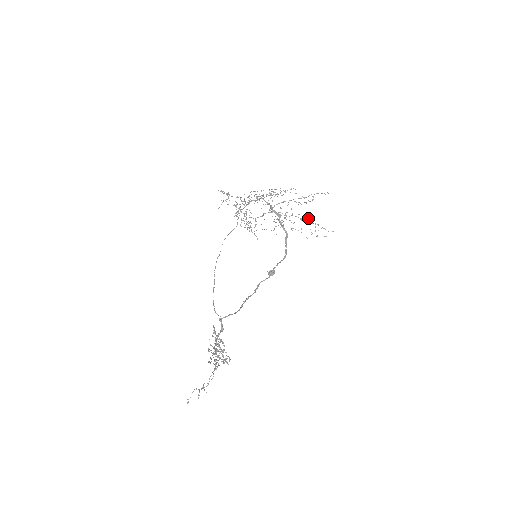
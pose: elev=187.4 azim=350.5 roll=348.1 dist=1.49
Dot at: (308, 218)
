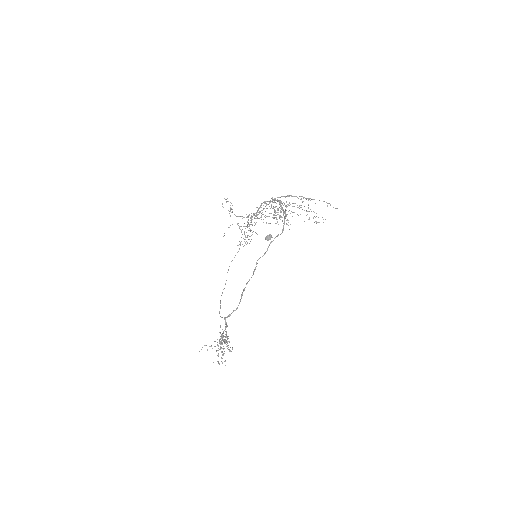
Dot at: (308, 208)
